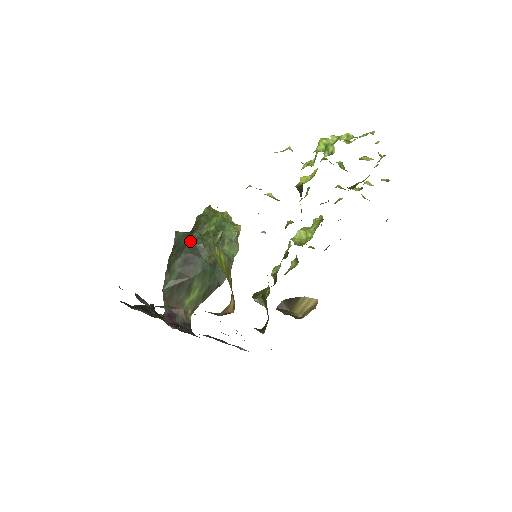
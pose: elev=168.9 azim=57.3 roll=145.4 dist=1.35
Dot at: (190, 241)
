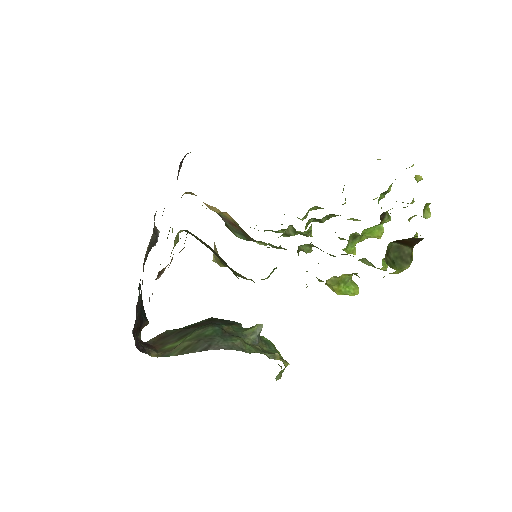
Dot at: (230, 321)
